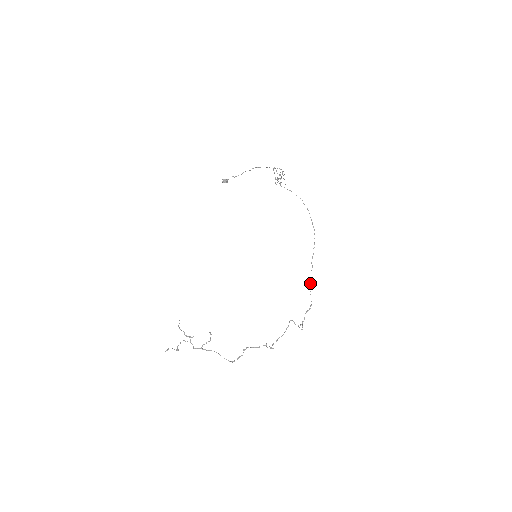
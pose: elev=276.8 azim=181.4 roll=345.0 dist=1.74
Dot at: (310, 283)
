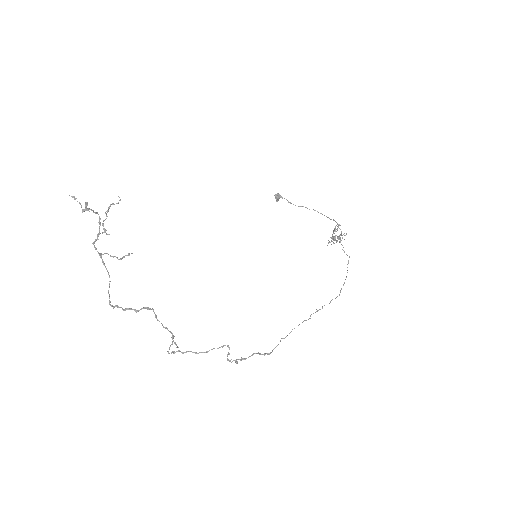
Dot at: occluded
